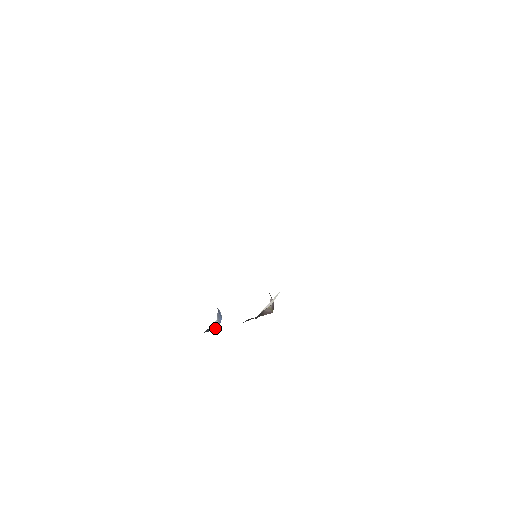
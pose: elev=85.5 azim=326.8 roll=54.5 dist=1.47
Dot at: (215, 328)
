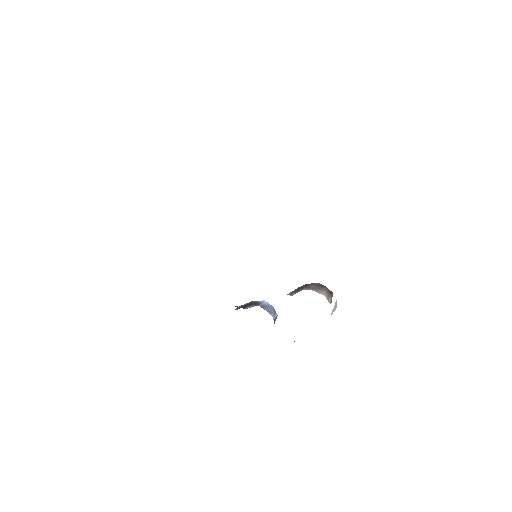
Dot at: (275, 318)
